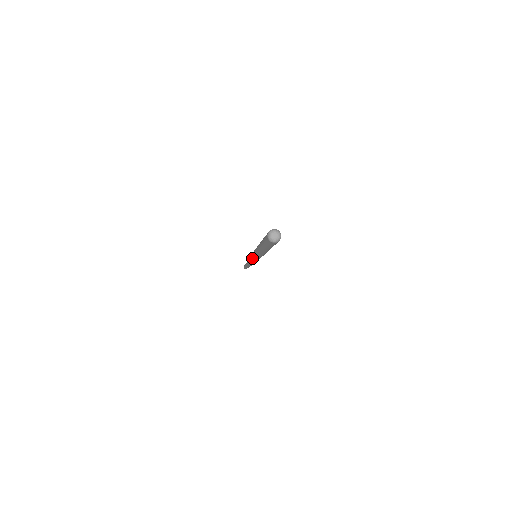
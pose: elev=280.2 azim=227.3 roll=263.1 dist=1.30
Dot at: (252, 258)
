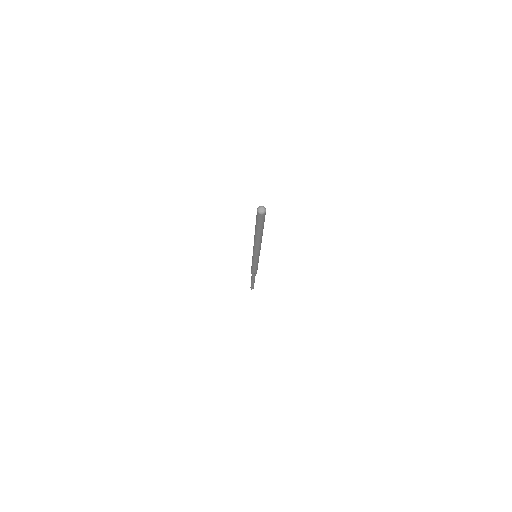
Dot at: occluded
